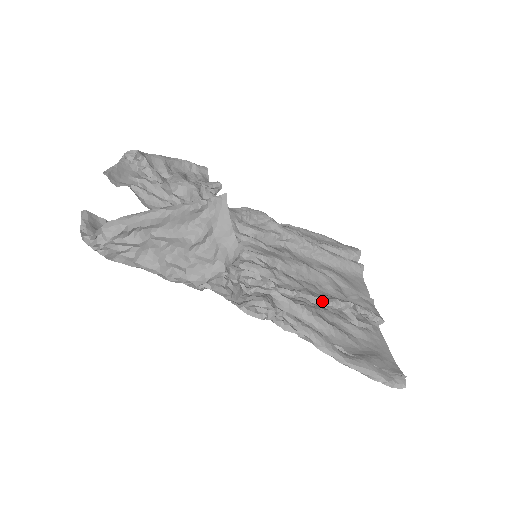
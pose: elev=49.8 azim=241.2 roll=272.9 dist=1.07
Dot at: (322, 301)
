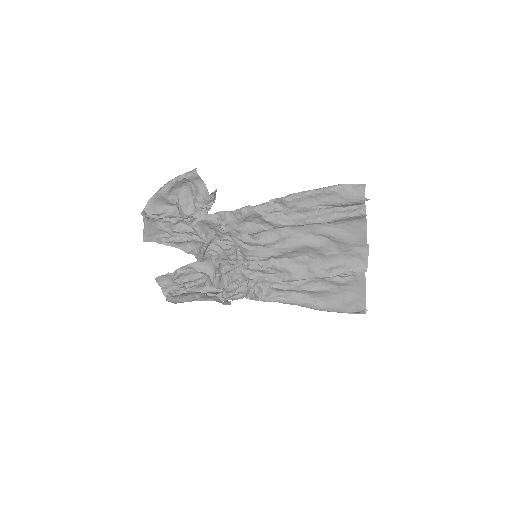
Dot at: (306, 280)
